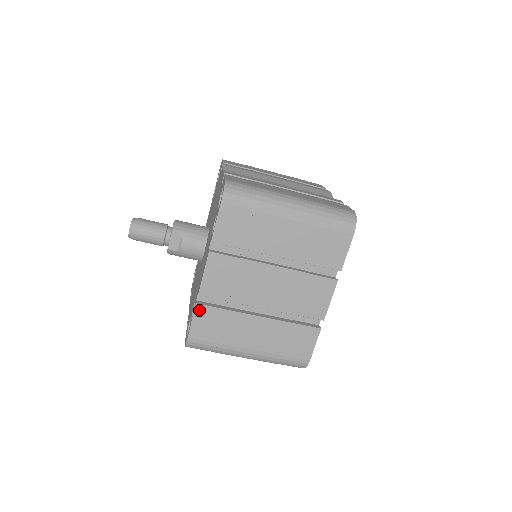
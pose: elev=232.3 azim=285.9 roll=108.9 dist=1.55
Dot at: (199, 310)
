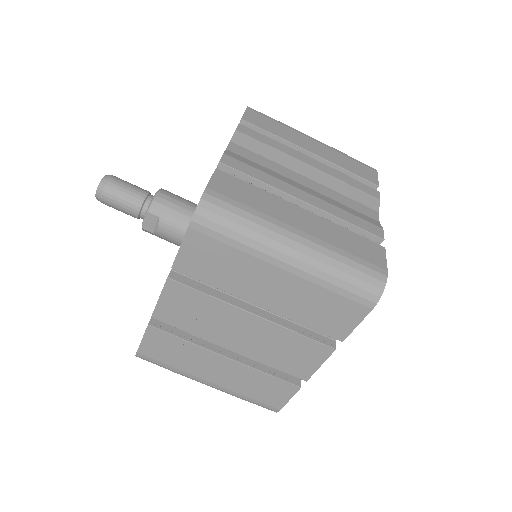
Dot at: (151, 332)
